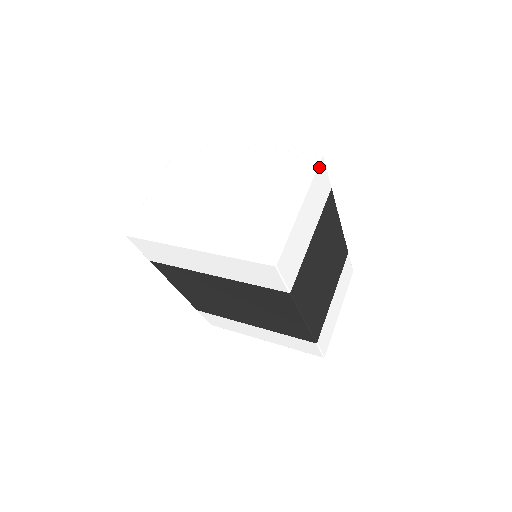
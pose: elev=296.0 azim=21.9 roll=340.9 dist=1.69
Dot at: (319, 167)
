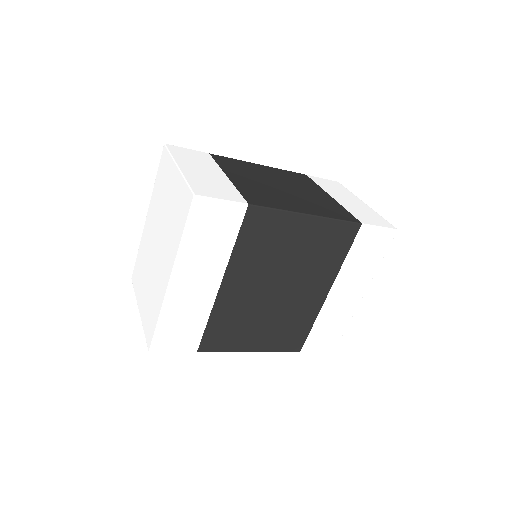
Dot at: (170, 149)
